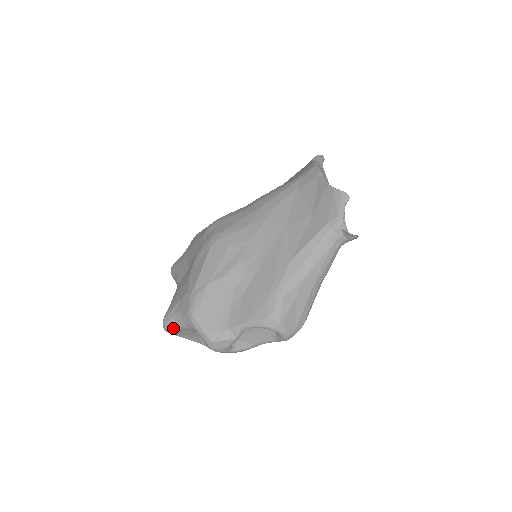
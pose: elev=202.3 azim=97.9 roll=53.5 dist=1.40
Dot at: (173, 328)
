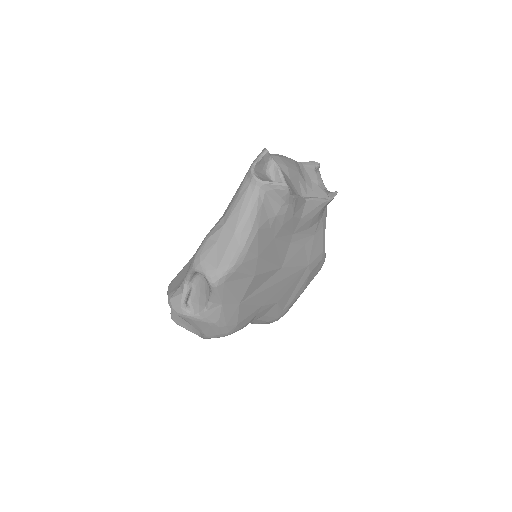
Dot at: (171, 312)
